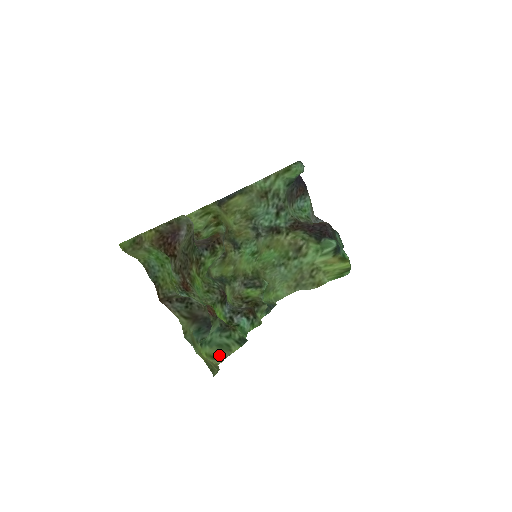
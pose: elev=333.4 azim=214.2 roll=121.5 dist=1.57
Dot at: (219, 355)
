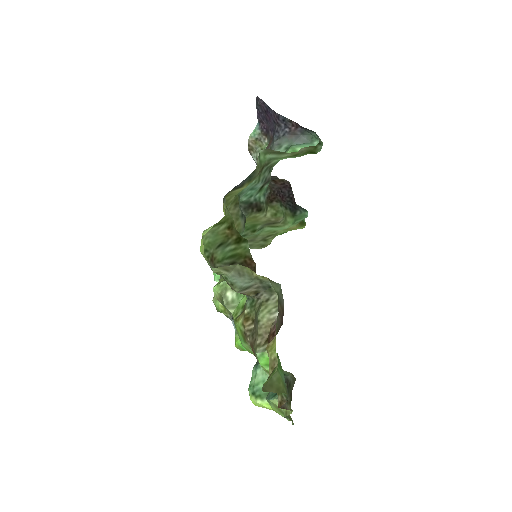
Dot at: occluded
